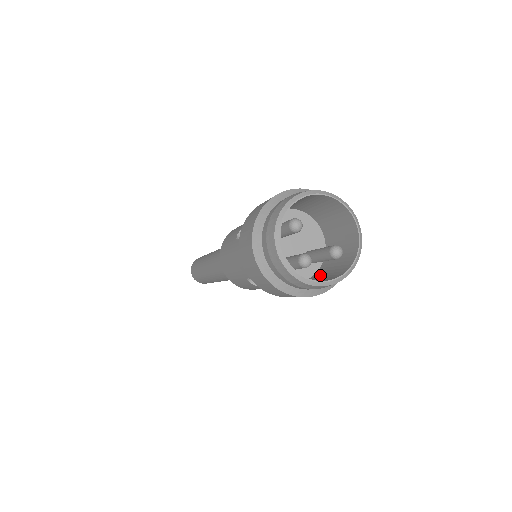
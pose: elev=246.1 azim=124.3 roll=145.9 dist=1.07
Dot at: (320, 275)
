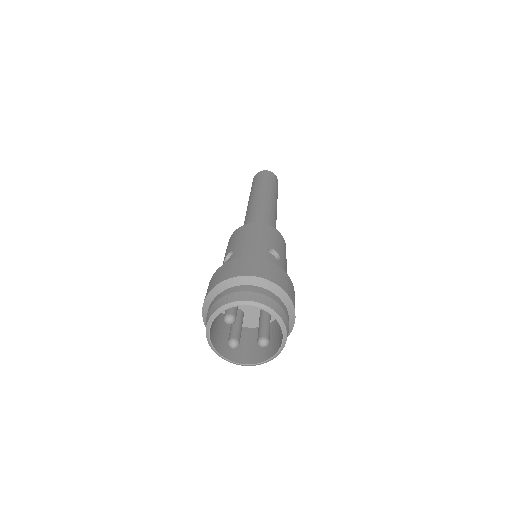
Dot at: occluded
